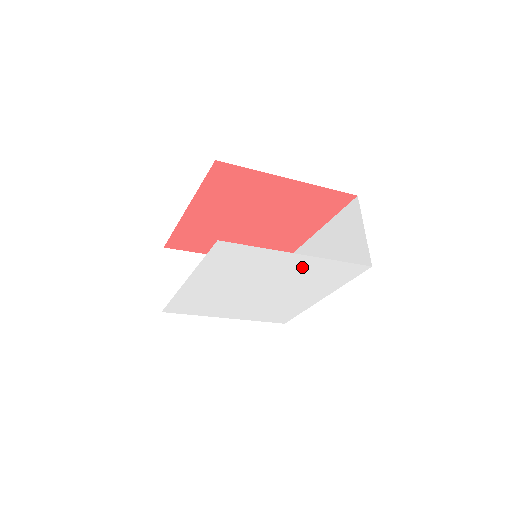
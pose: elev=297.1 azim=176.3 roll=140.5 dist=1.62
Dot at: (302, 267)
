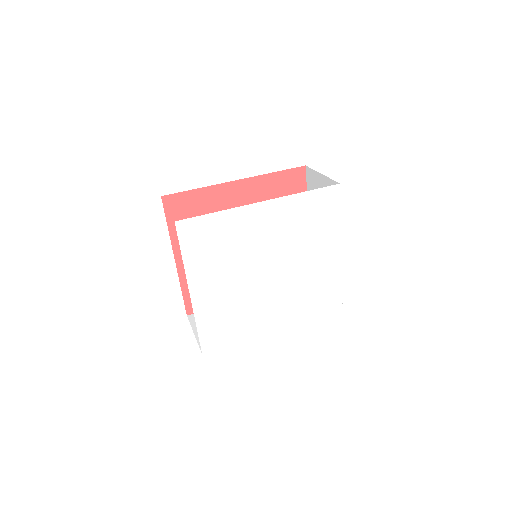
Dot at: (323, 268)
